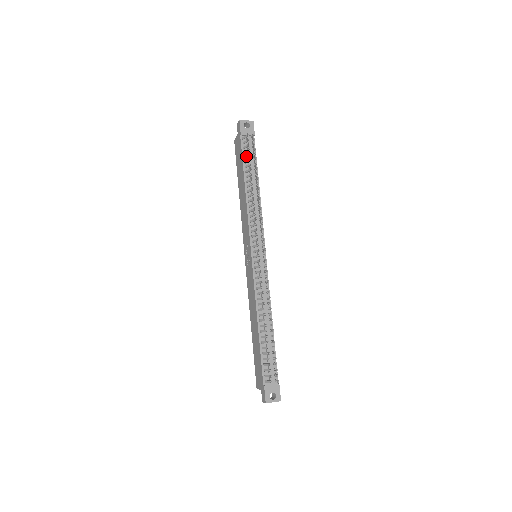
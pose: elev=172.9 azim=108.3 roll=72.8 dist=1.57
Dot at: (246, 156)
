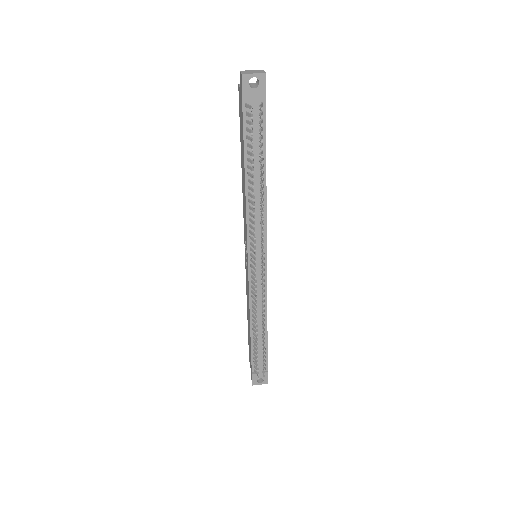
Dot at: (248, 138)
